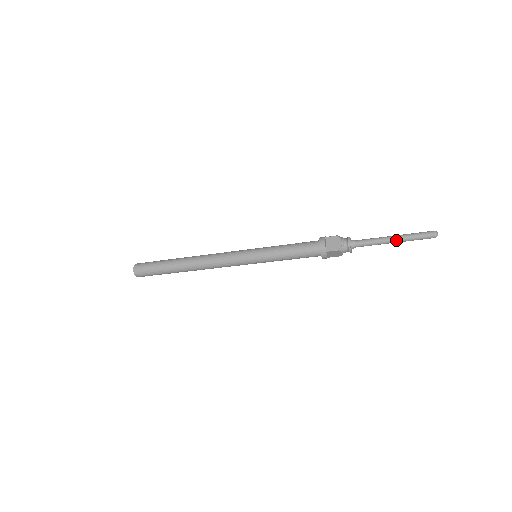
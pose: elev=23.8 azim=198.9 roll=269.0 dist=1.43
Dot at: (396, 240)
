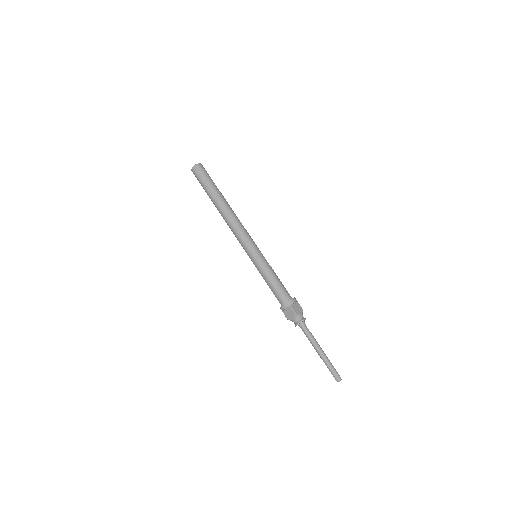
Dot at: (322, 353)
